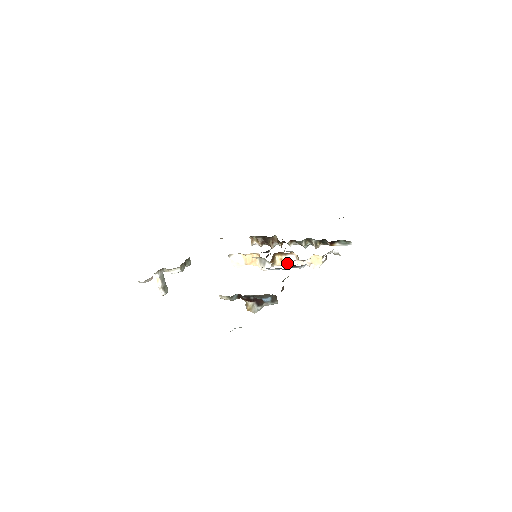
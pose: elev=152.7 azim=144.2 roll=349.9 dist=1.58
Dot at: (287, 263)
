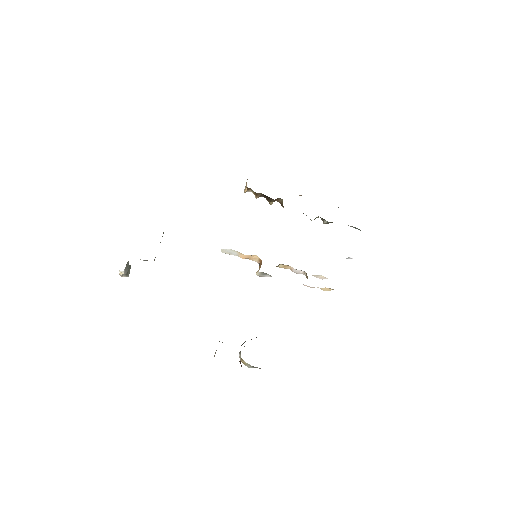
Dot at: (290, 269)
